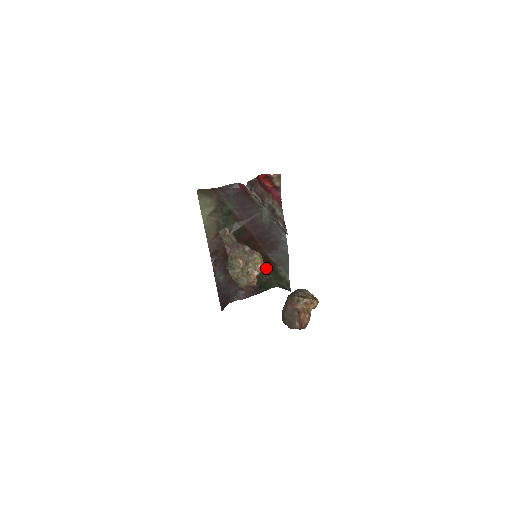
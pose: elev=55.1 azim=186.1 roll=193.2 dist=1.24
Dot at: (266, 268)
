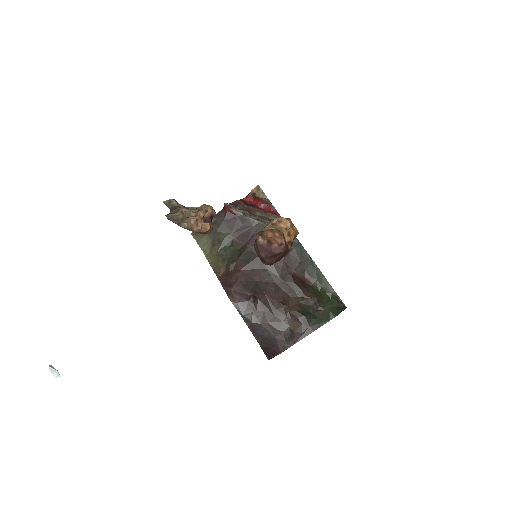
Dot at: (308, 297)
